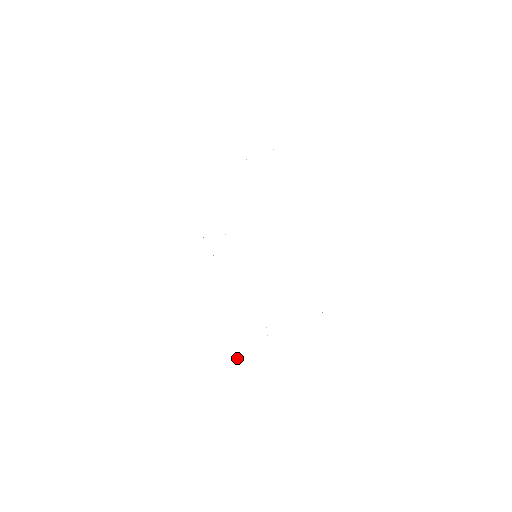
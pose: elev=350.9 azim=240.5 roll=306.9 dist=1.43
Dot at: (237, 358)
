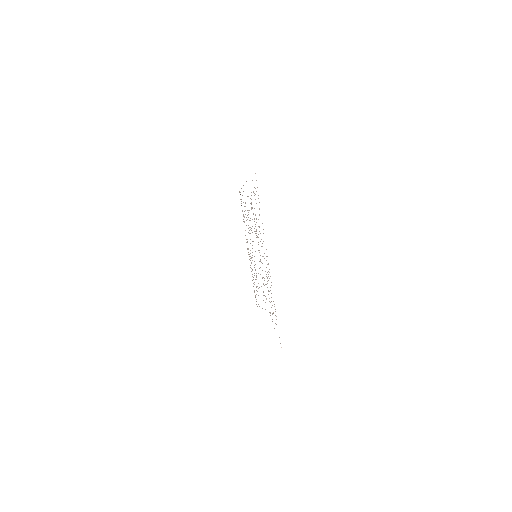
Dot at: occluded
